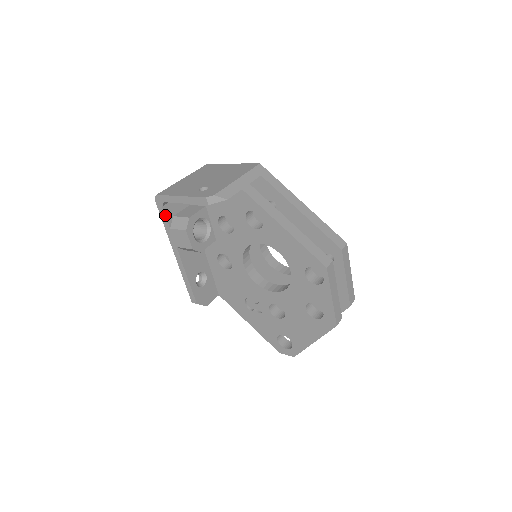
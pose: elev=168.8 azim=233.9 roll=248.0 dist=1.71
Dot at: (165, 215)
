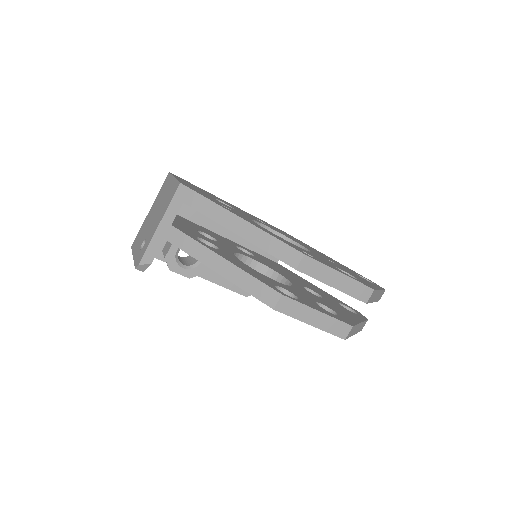
Dot at: occluded
